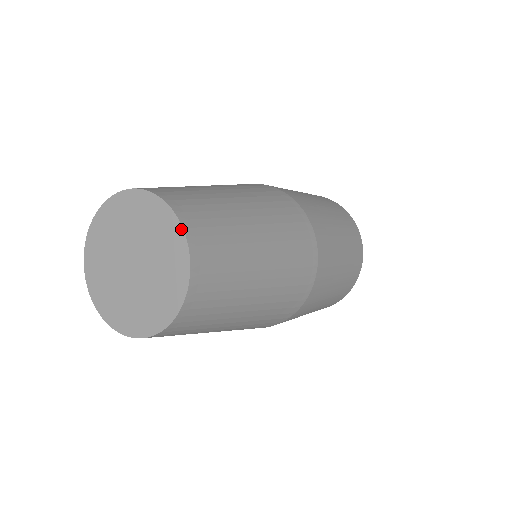
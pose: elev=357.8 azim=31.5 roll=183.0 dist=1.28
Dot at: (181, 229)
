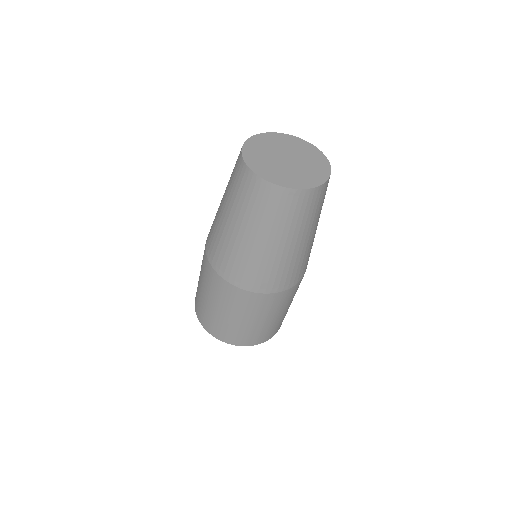
Dot at: (329, 164)
